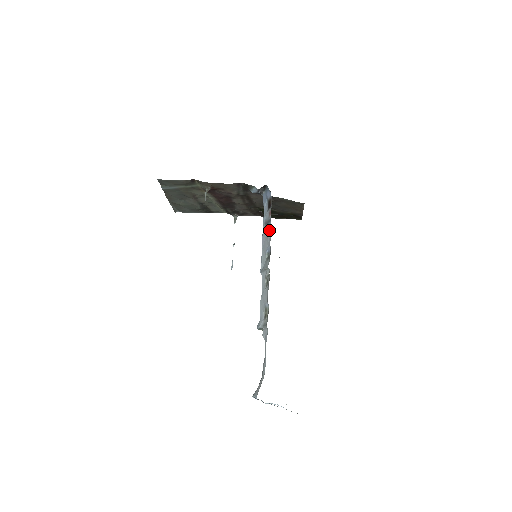
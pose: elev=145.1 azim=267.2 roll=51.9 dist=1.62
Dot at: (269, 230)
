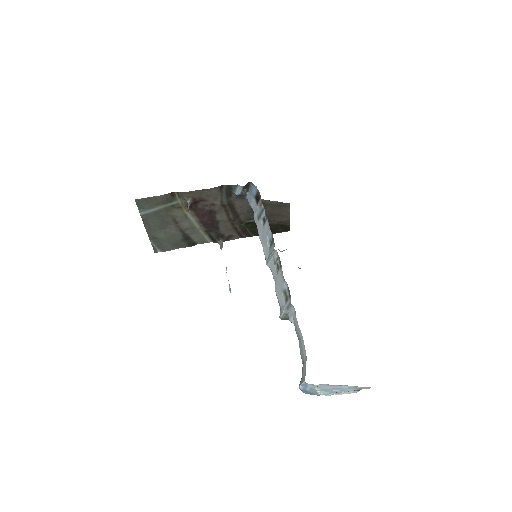
Dot at: (264, 220)
